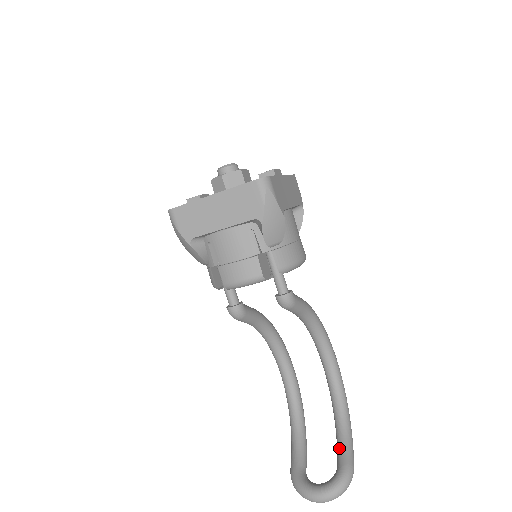
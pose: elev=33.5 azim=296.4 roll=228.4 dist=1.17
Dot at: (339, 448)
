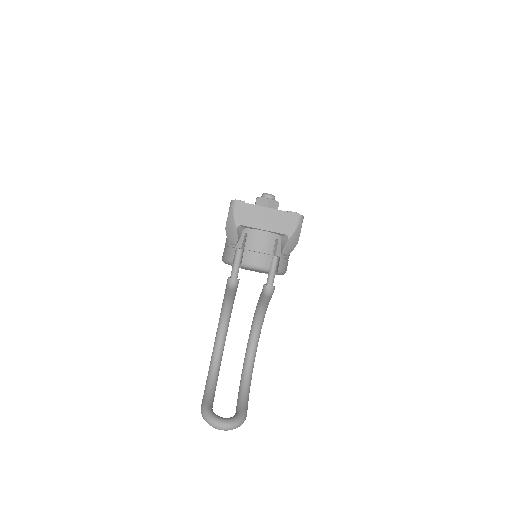
Dot at: (241, 401)
